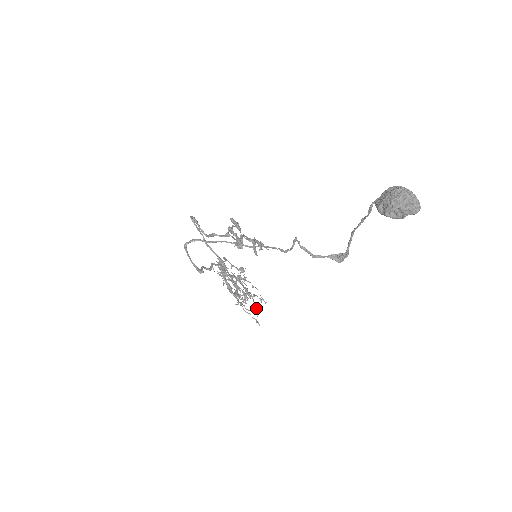
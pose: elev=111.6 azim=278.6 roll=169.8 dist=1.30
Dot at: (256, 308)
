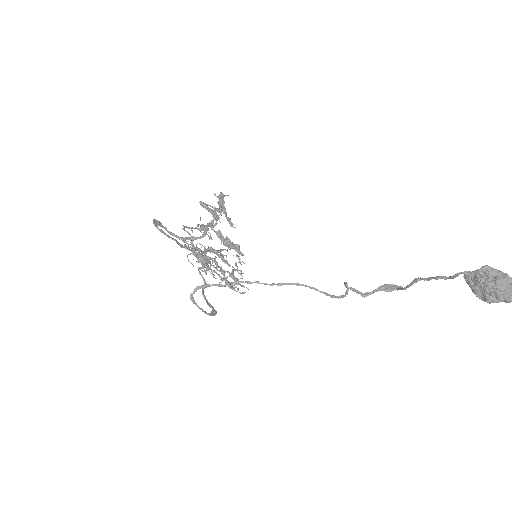
Dot at: occluded
